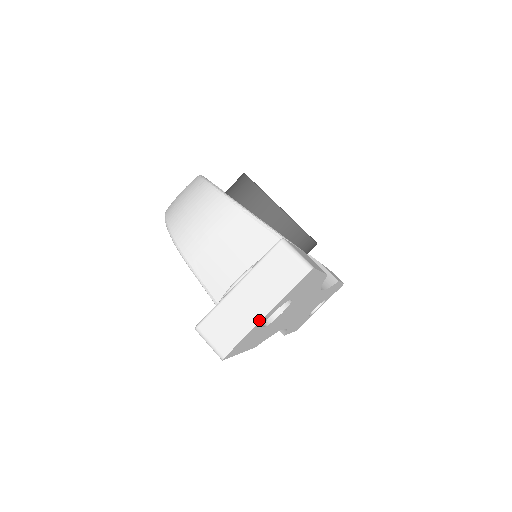
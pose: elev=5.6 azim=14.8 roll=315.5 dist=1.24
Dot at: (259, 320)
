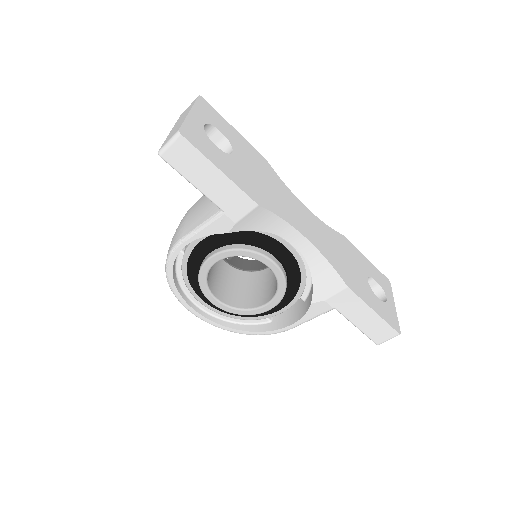
Dot at: (187, 114)
